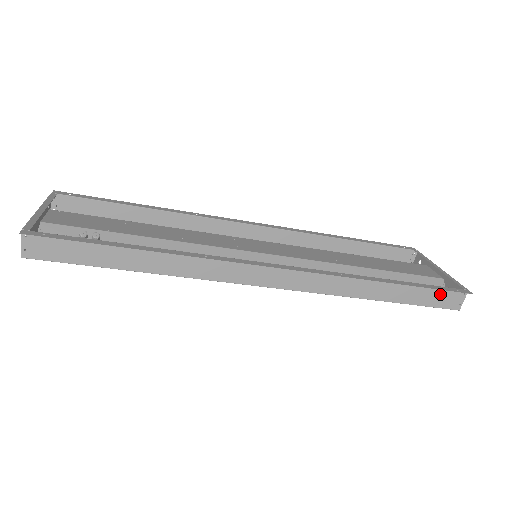
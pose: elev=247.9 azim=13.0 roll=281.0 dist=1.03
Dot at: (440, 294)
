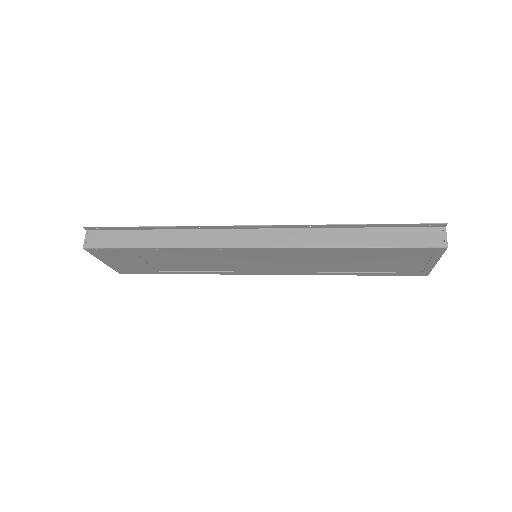
Dot at: (416, 234)
